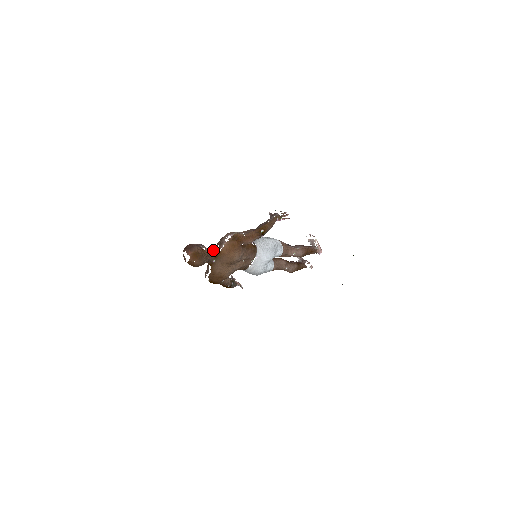
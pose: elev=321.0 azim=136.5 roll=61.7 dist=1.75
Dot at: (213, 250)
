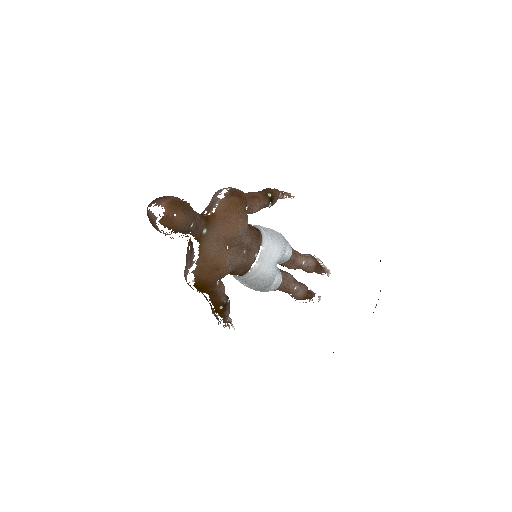
Dot at: (199, 214)
